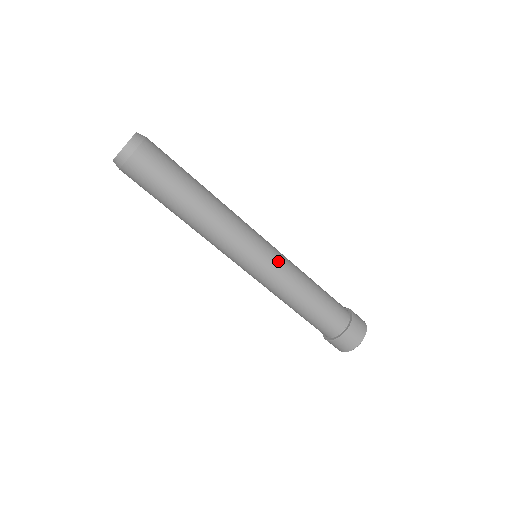
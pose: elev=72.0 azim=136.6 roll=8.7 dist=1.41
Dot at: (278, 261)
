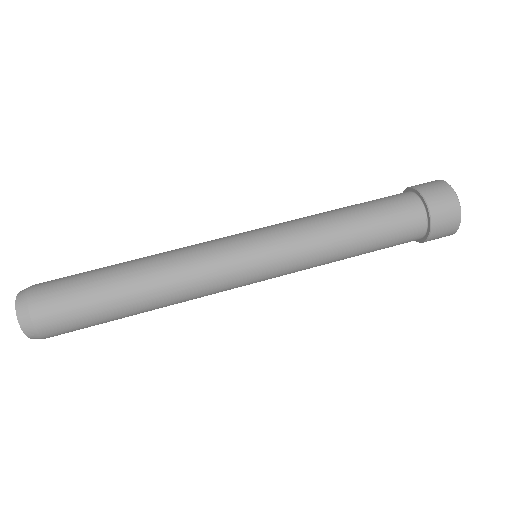
Dot at: (276, 235)
